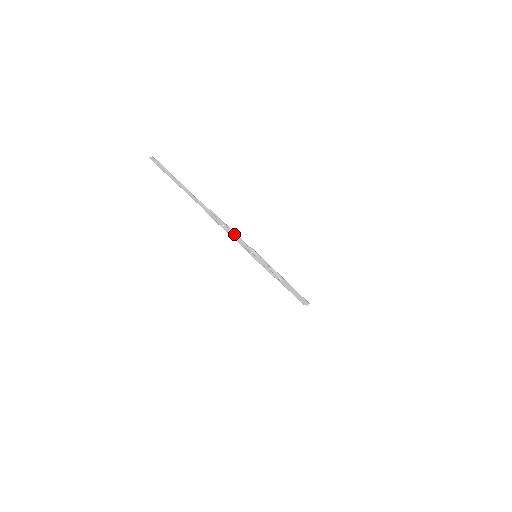
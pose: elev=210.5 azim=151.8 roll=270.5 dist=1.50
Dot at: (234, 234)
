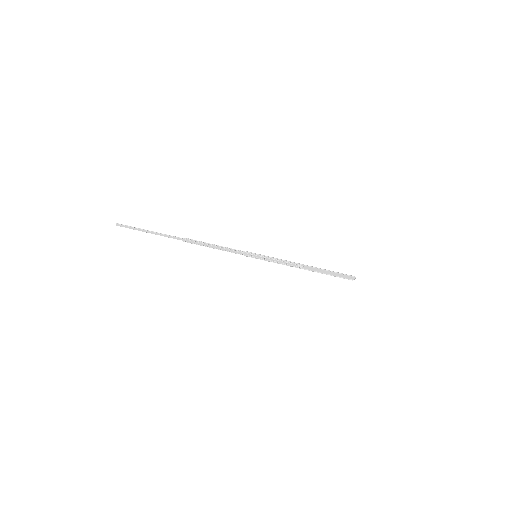
Dot at: (220, 247)
